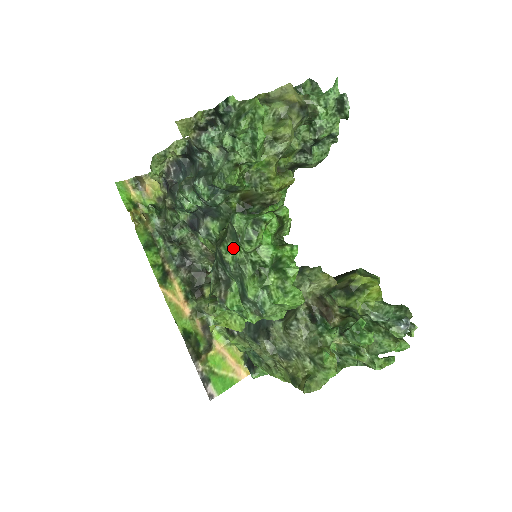
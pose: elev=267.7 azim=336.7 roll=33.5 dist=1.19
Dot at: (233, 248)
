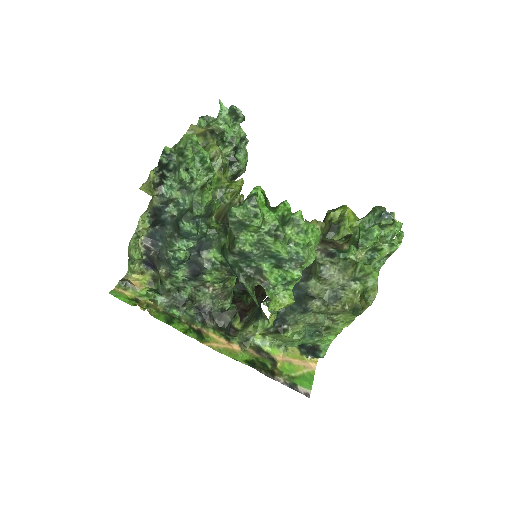
Dot at: (245, 238)
